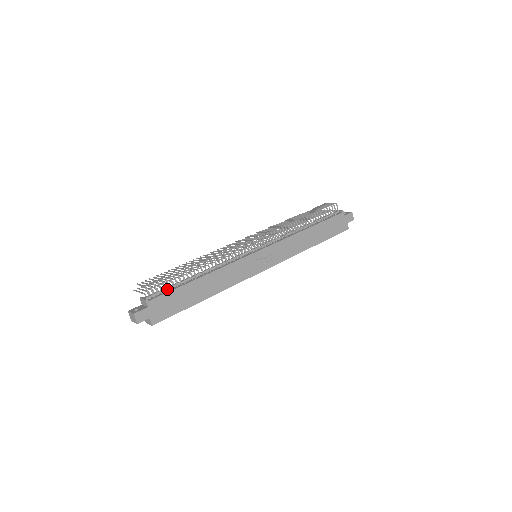
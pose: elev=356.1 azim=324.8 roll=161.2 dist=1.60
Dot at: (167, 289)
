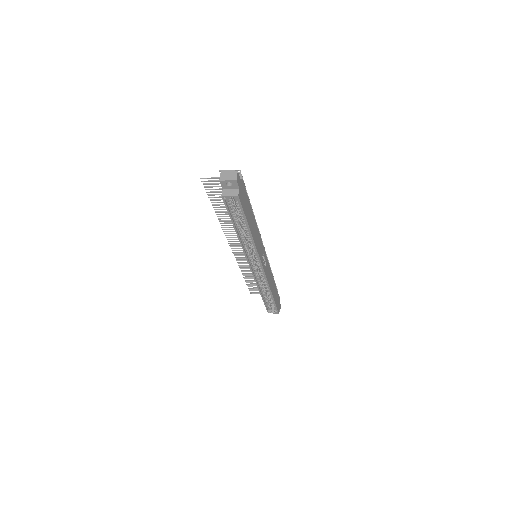
Dot at: occluded
